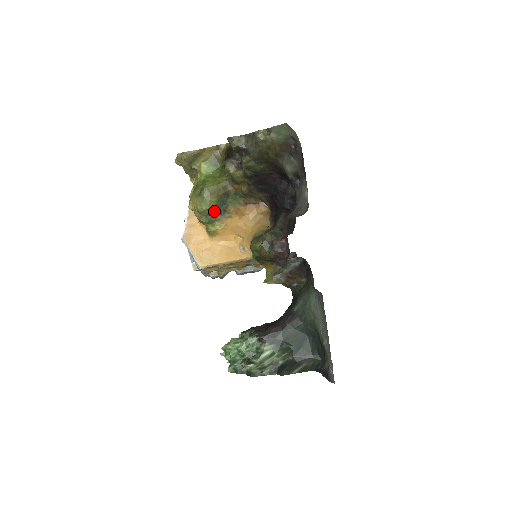
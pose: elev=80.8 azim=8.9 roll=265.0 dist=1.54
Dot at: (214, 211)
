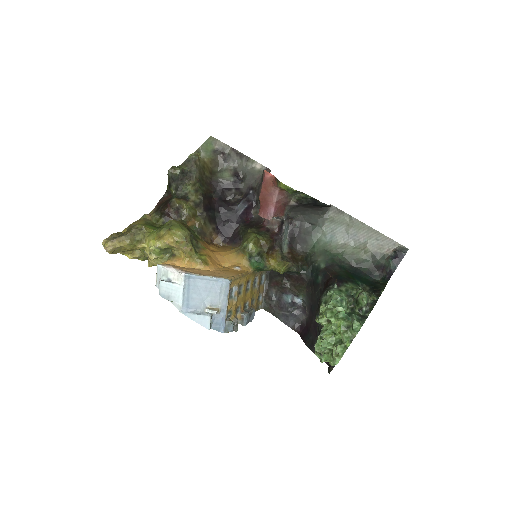
Dot at: occluded
